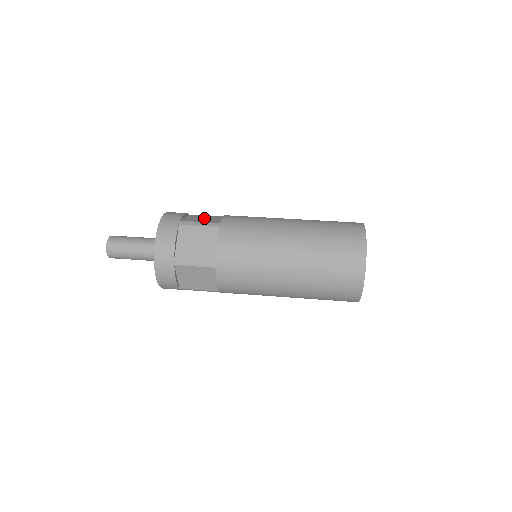
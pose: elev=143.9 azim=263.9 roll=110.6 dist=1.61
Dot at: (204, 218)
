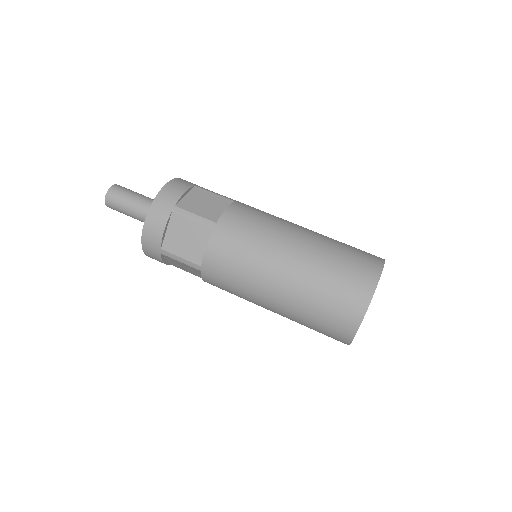
Dot at: occluded
